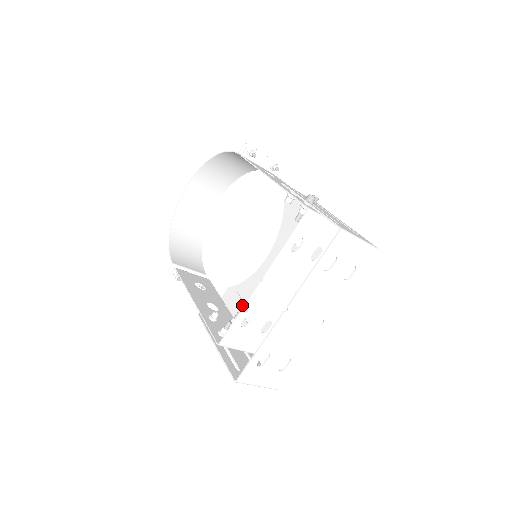
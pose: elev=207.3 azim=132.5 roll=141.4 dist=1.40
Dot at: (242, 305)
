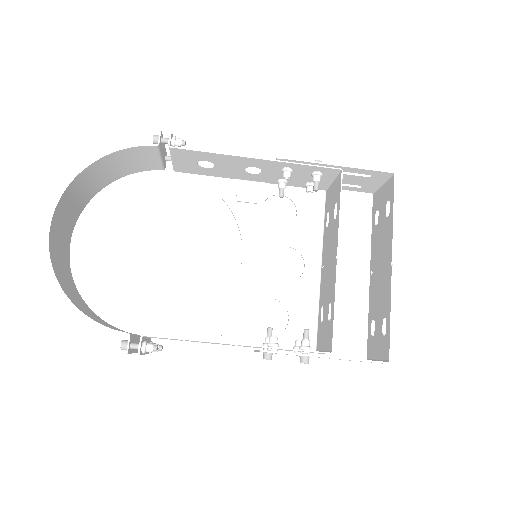
Dot at: (249, 325)
